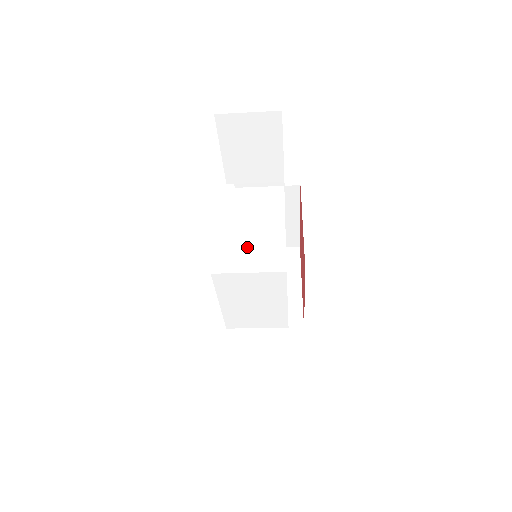
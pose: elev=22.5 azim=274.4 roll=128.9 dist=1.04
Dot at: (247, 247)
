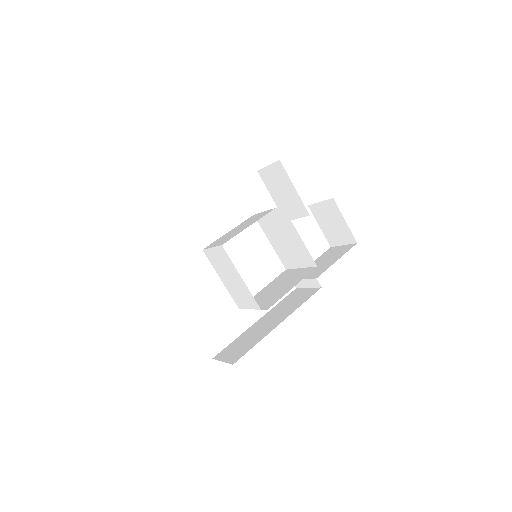
Dot at: (226, 237)
